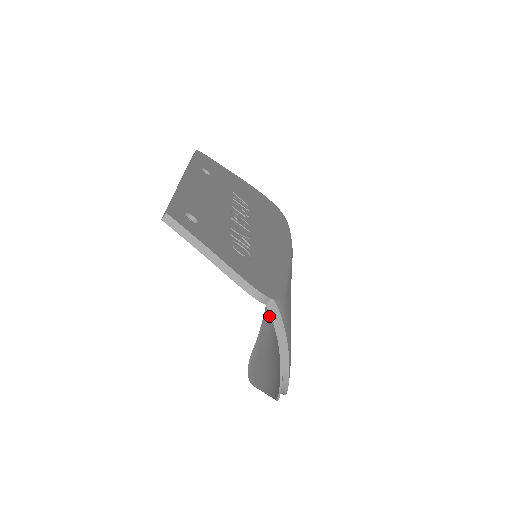
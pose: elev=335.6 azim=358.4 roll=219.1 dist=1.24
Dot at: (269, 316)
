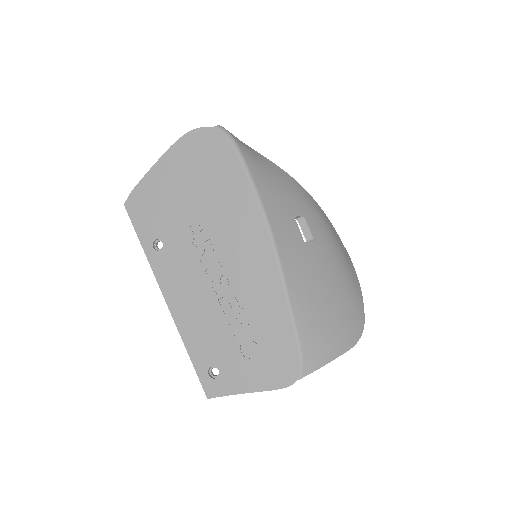
Dot at: occluded
